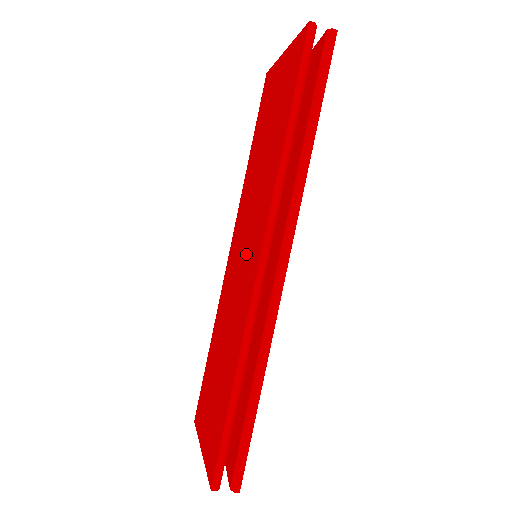
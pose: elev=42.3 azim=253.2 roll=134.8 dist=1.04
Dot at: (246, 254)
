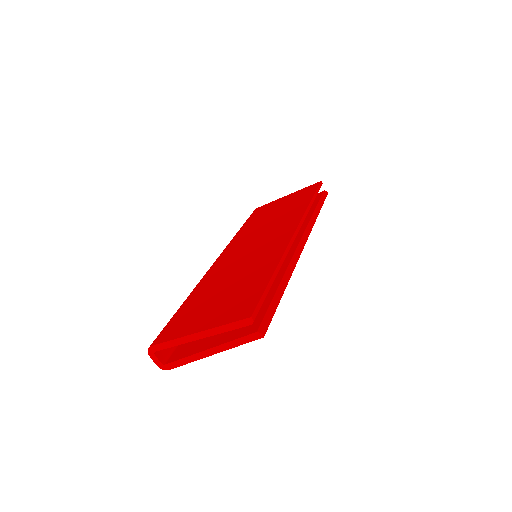
Dot at: (265, 241)
